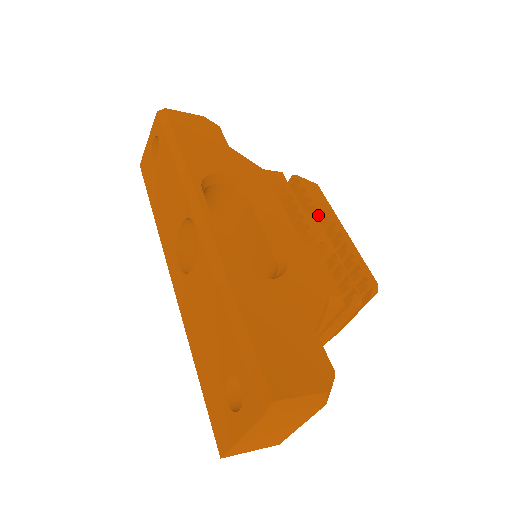
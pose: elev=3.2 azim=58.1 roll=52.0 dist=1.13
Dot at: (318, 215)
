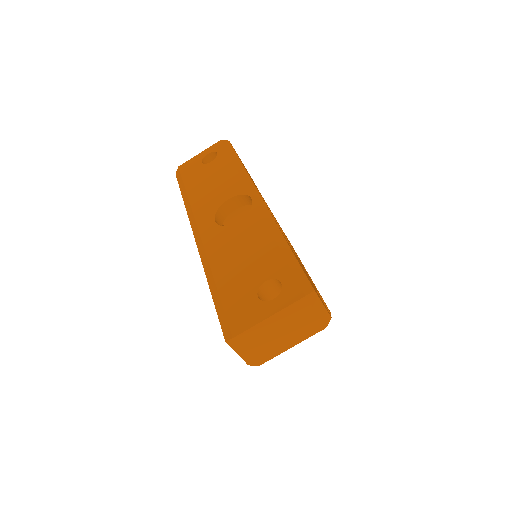
Dot at: occluded
